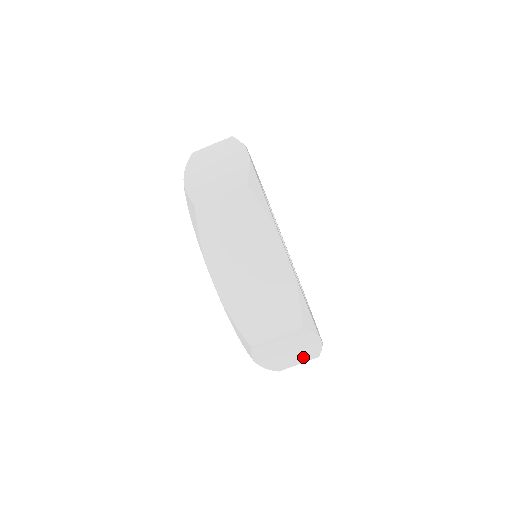
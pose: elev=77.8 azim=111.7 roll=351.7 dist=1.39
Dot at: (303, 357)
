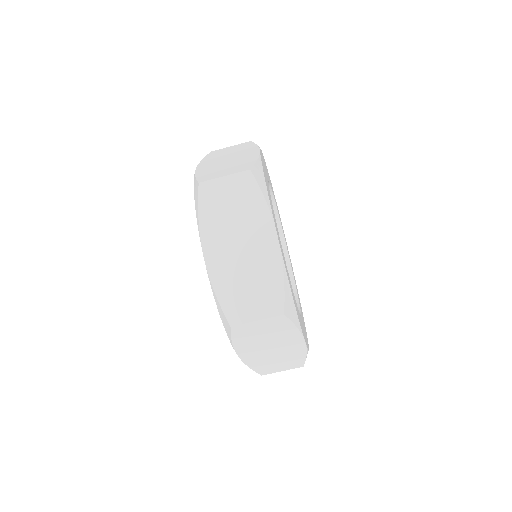
Dot at: occluded
